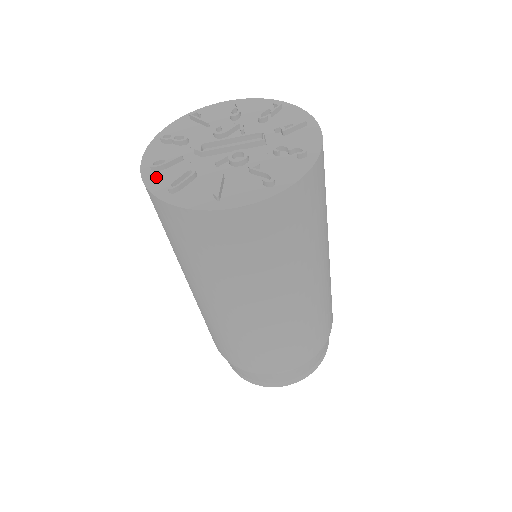
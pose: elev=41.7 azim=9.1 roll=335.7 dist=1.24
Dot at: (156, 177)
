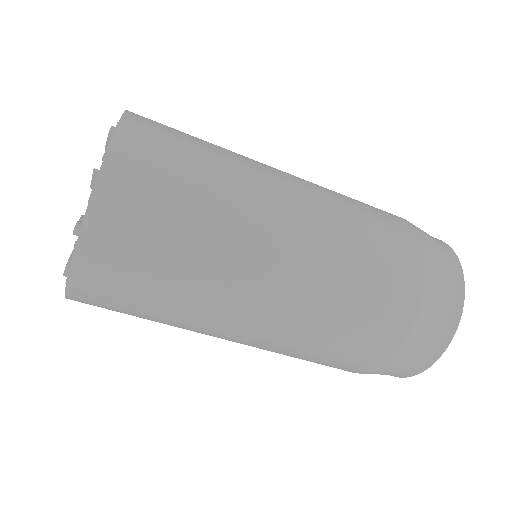
Dot at: occluded
